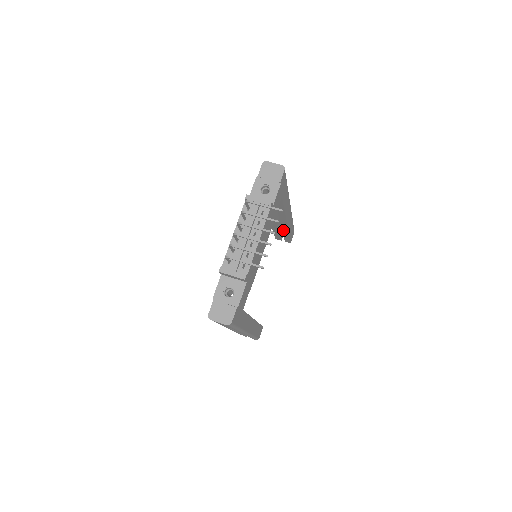
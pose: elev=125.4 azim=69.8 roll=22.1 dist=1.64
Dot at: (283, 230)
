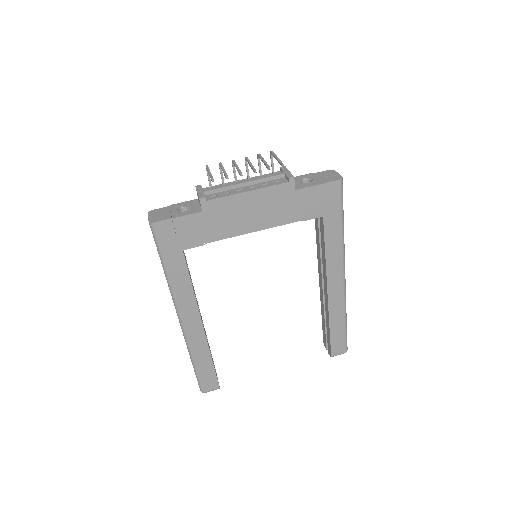
Dot at: (327, 316)
